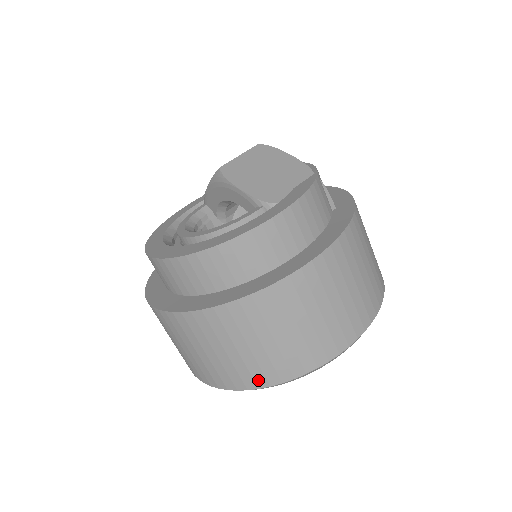
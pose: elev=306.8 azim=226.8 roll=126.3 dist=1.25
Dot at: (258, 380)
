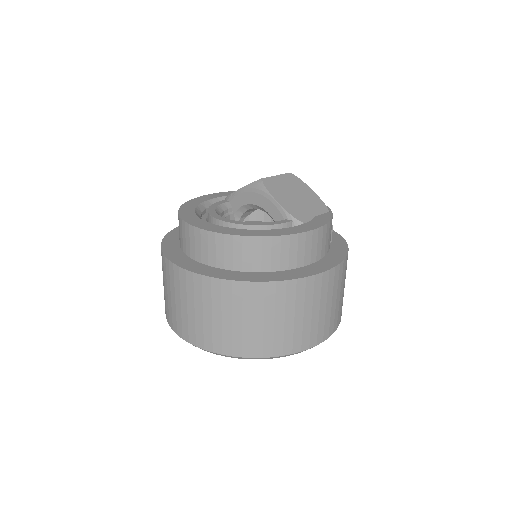
Dot at: (245, 350)
